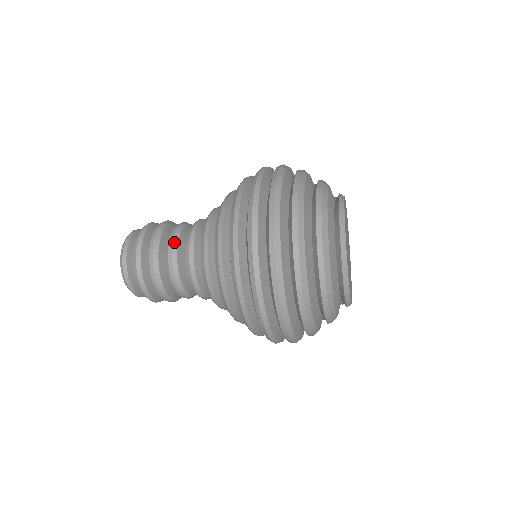
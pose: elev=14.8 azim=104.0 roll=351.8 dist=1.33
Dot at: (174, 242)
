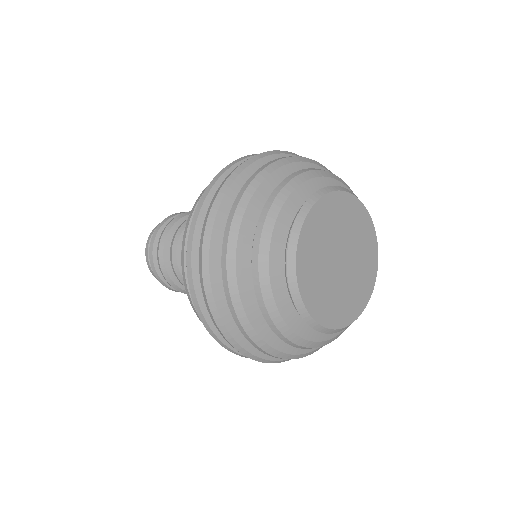
Dot at: (174, 242)
